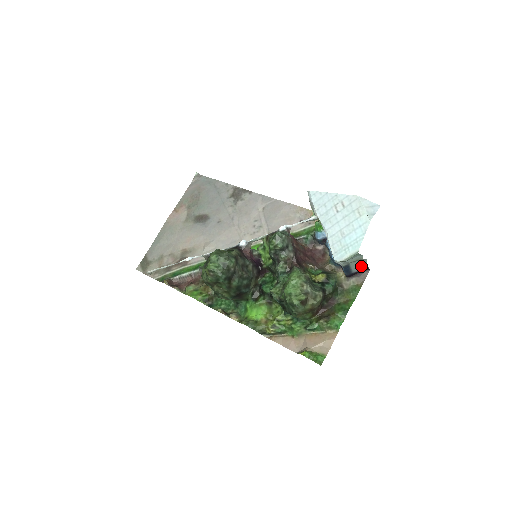
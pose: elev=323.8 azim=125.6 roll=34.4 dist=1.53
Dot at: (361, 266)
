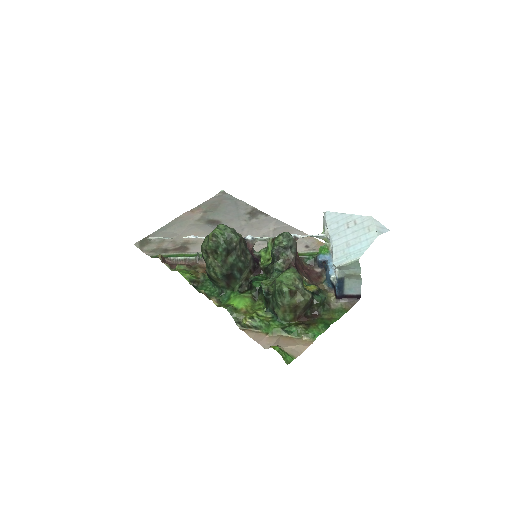
Dot at: (354, 289)
